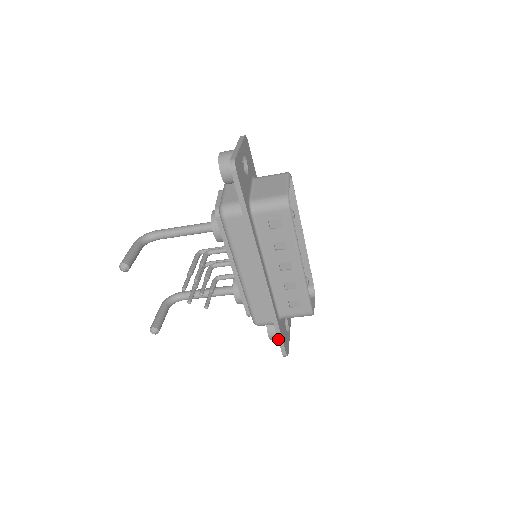
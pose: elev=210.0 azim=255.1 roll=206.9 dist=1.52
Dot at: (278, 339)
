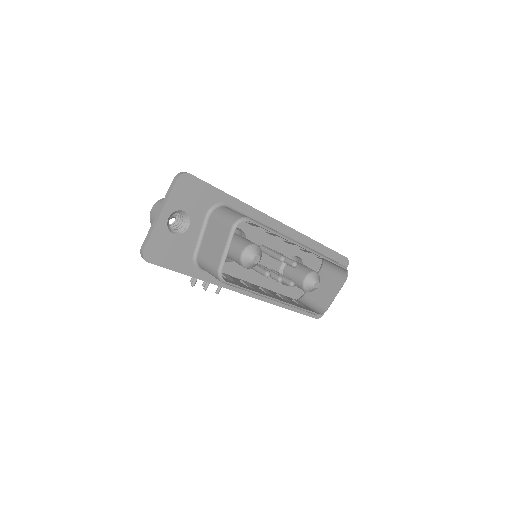
Dot at: occluded
